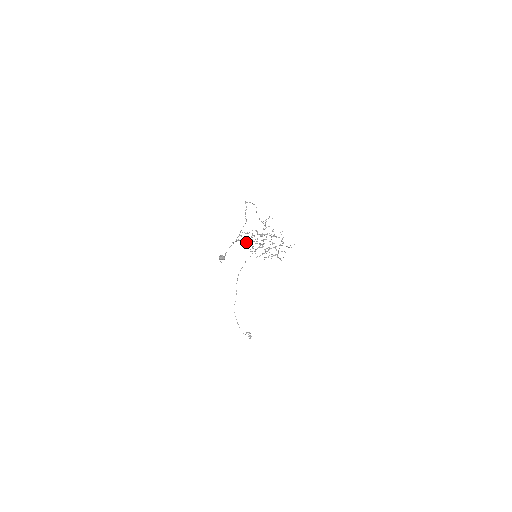
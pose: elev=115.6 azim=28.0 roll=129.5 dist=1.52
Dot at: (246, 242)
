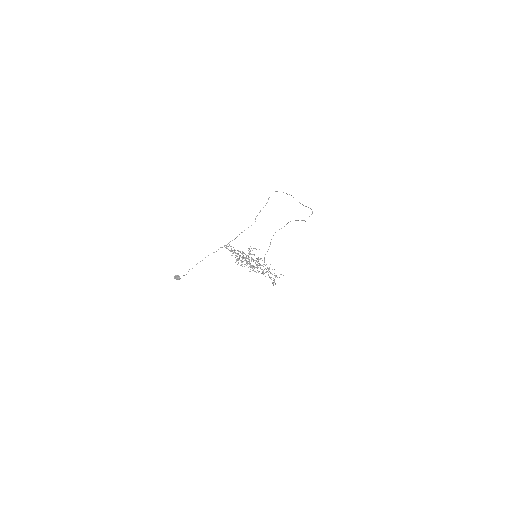
Dot at: occluded
